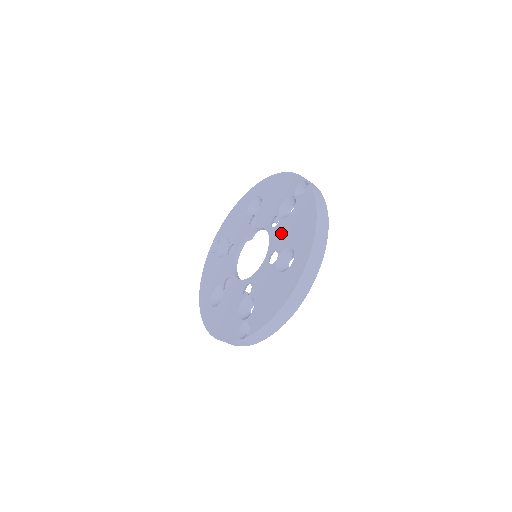
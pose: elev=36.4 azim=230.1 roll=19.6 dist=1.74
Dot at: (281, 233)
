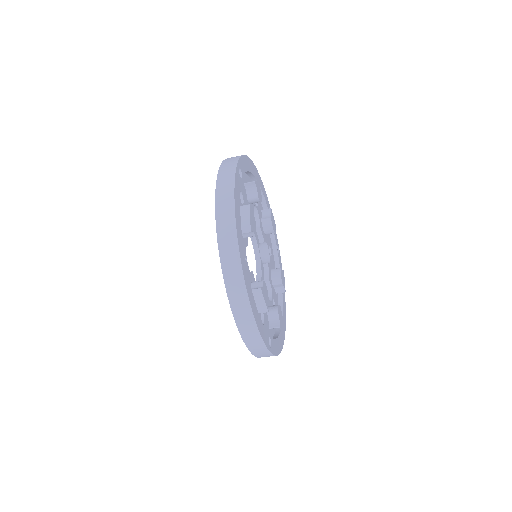
Dot at: occluded
